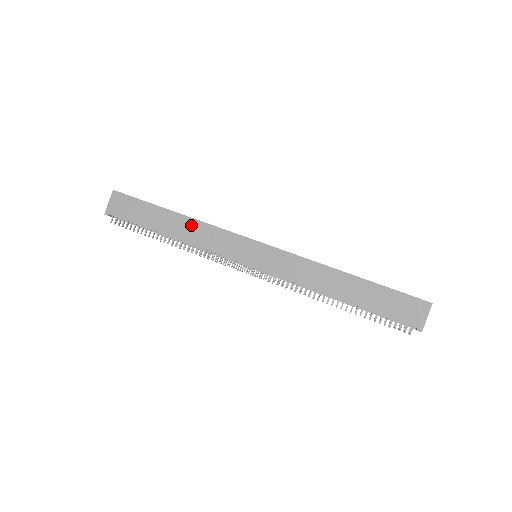
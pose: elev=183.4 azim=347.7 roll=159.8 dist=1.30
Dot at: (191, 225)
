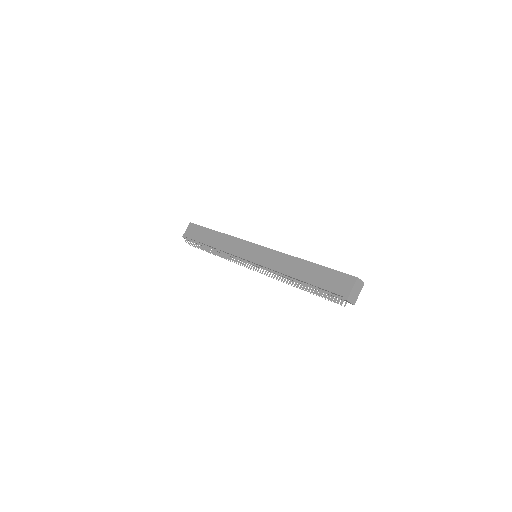
Dot at: (223, 238)
